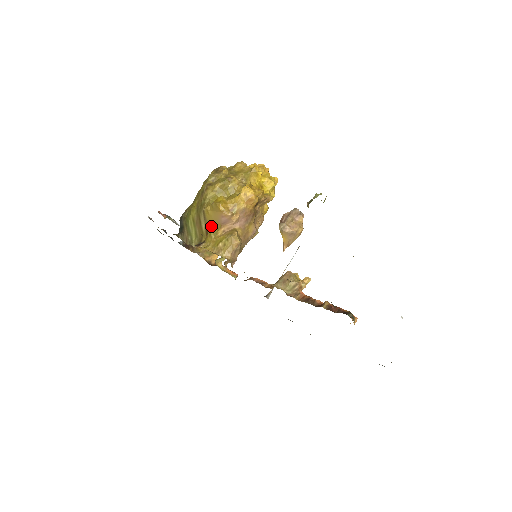
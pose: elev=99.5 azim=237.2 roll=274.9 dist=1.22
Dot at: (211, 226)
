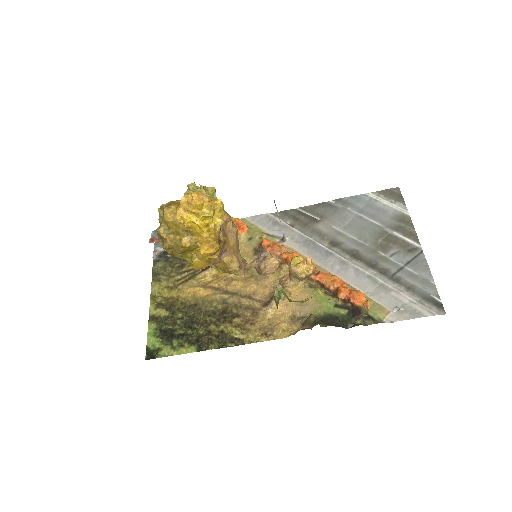
Dot at: occluded
